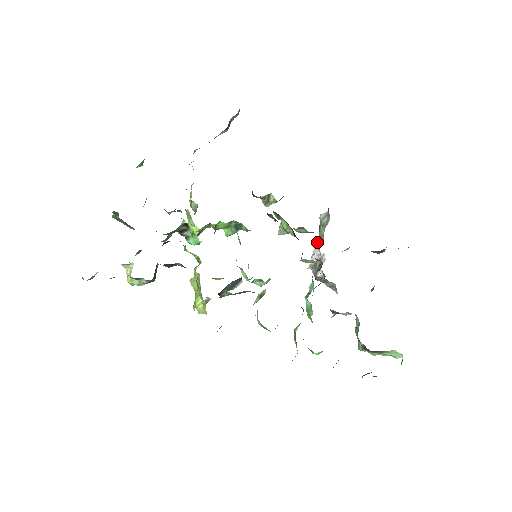
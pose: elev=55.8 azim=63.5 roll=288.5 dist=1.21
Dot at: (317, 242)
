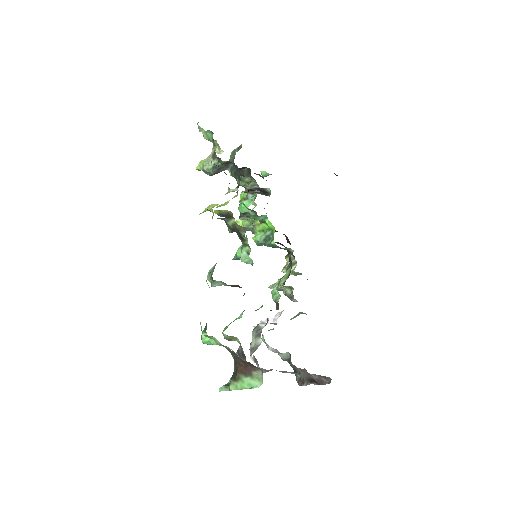
Dot at: occluded
